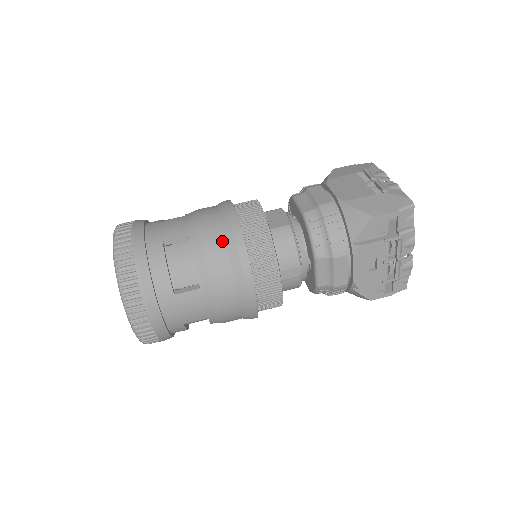
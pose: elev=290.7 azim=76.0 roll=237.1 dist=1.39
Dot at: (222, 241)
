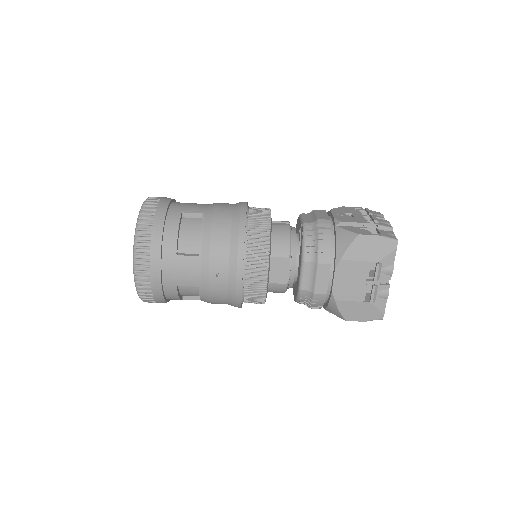
Dot at: (225, 298)
